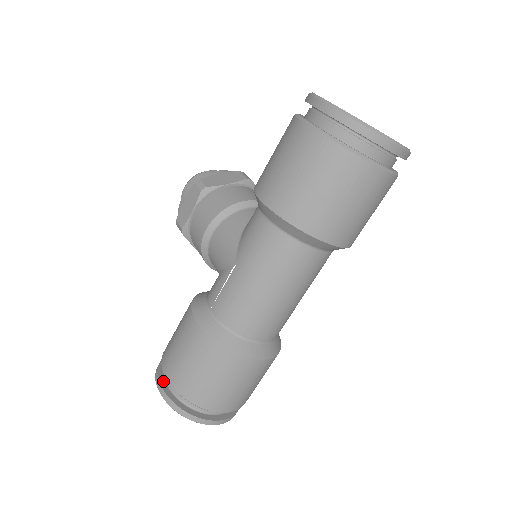
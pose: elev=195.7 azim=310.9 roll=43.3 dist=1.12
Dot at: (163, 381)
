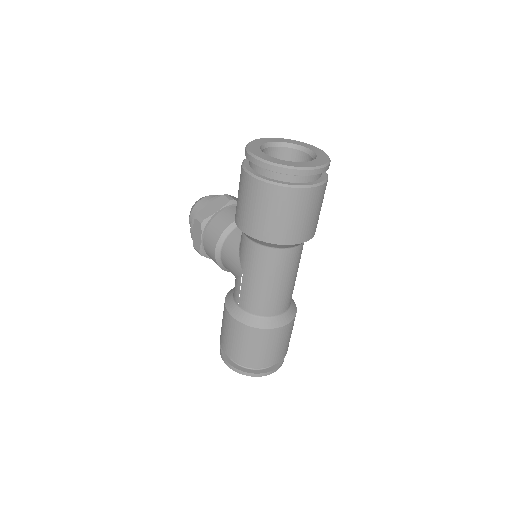
Dot at: (227, 358)
